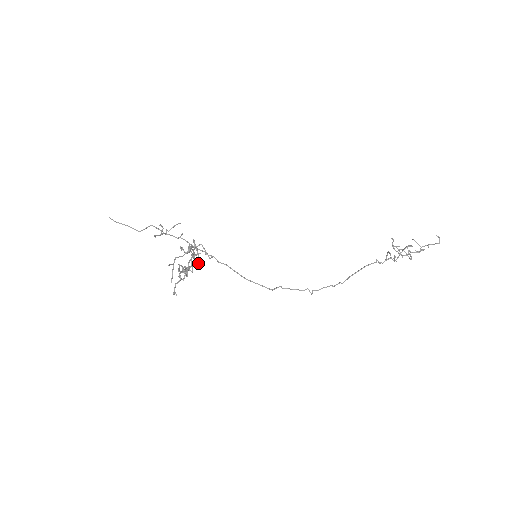
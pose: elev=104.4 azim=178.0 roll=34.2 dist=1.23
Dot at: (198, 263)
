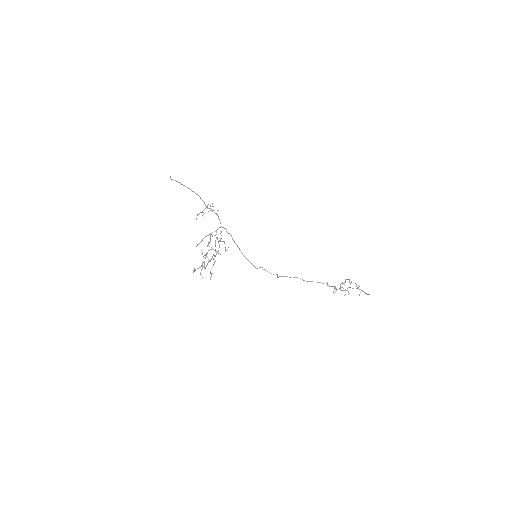
Dot at: (218, 242)
